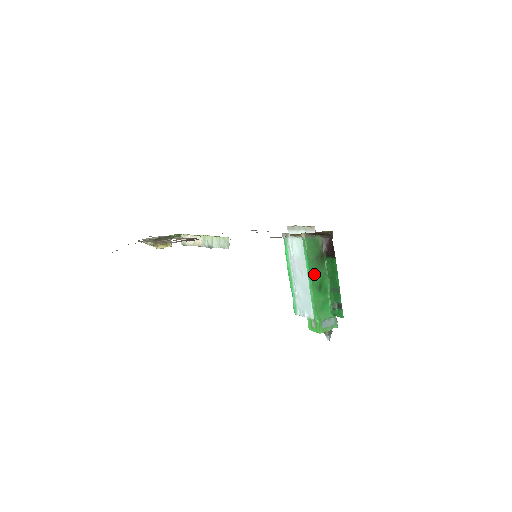
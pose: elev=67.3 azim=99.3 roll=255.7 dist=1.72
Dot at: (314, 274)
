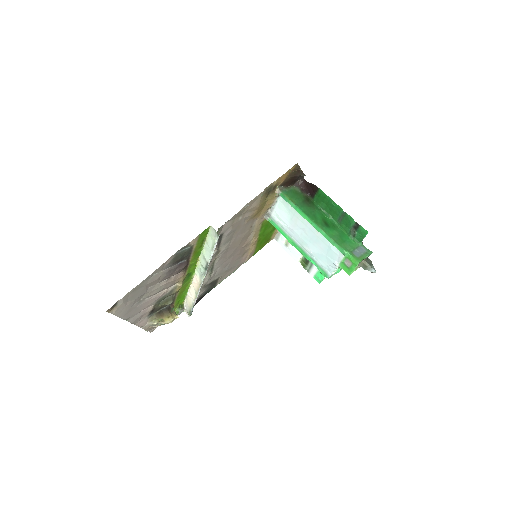
Dot at: (312, 215)
